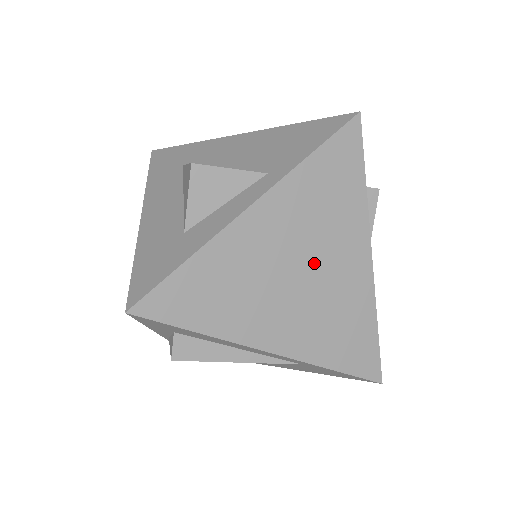
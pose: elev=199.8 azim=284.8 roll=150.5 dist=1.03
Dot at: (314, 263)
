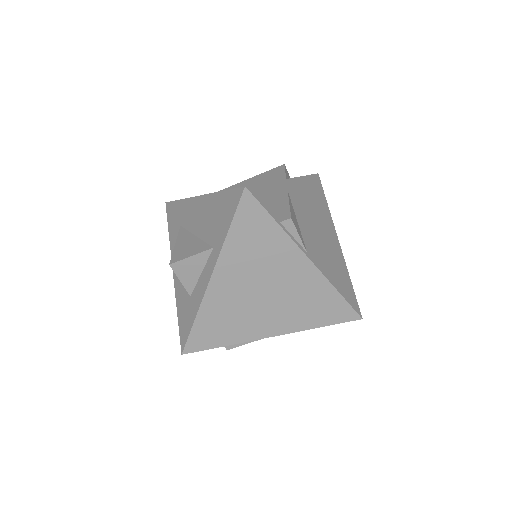
Dot at: (270, 284)
